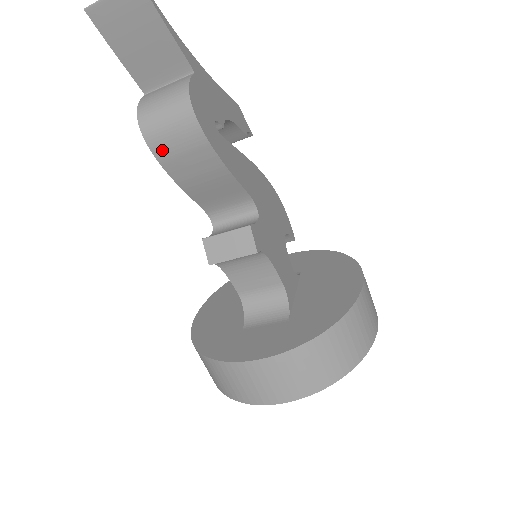
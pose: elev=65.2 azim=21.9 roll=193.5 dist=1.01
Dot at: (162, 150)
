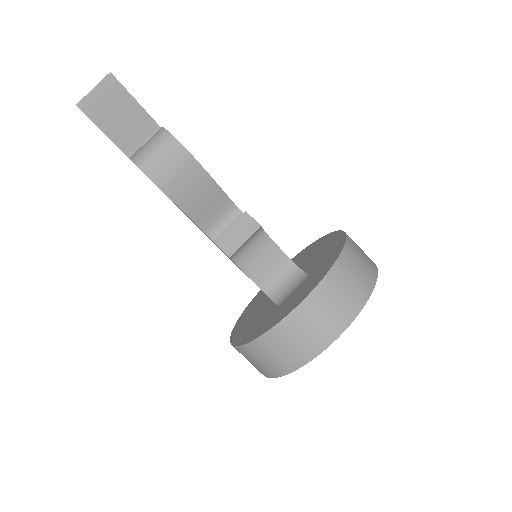
Dot at: (161, 178)
